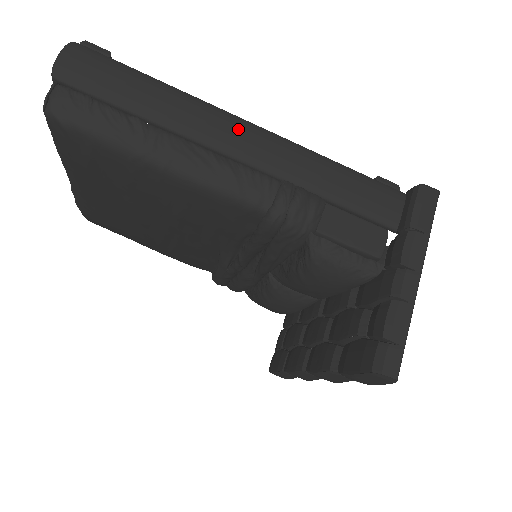
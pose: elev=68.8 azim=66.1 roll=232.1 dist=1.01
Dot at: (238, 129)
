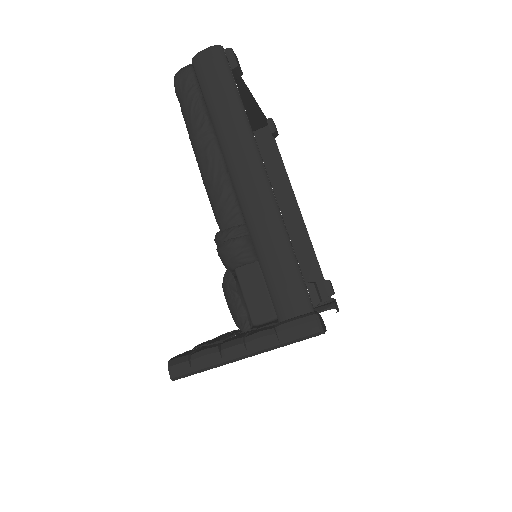
Dot at: (252, 171)
